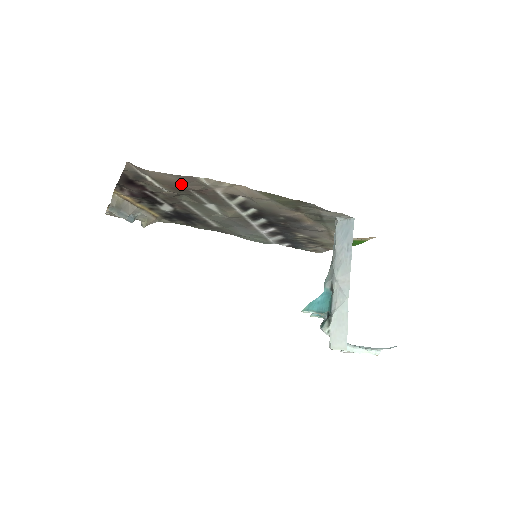
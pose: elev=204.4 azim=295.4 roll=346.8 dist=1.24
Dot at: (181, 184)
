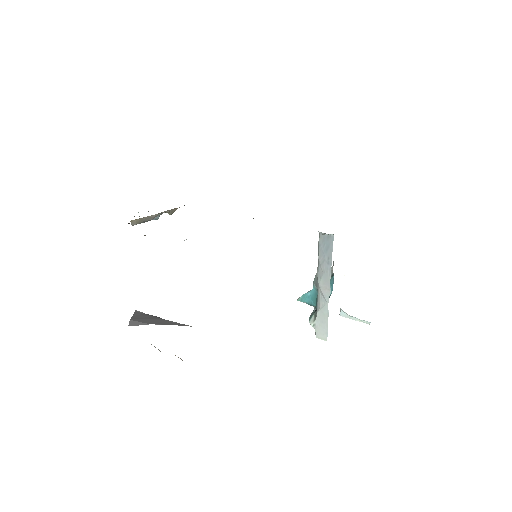
Dot at: occluded
